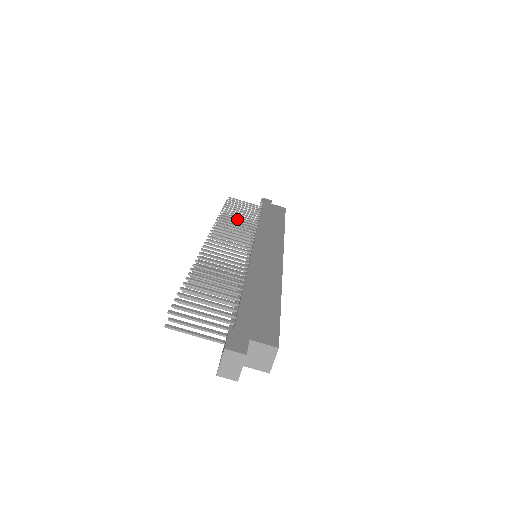
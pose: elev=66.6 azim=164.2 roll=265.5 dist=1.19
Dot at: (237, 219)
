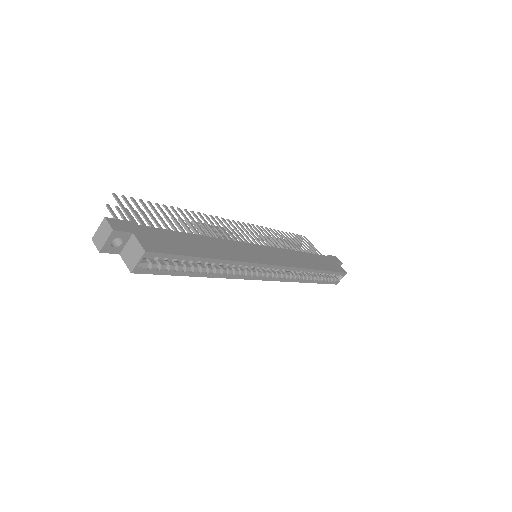
Dot at: occluded
